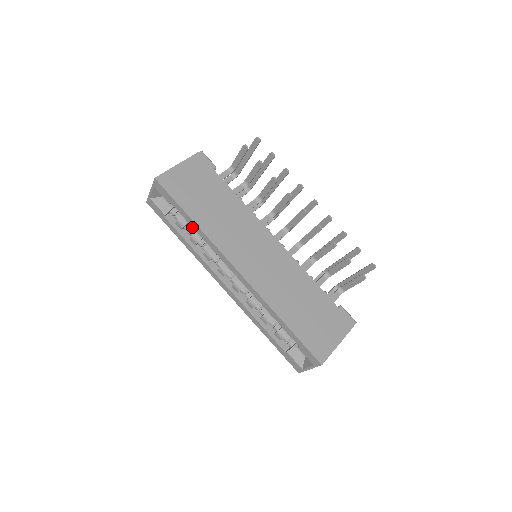
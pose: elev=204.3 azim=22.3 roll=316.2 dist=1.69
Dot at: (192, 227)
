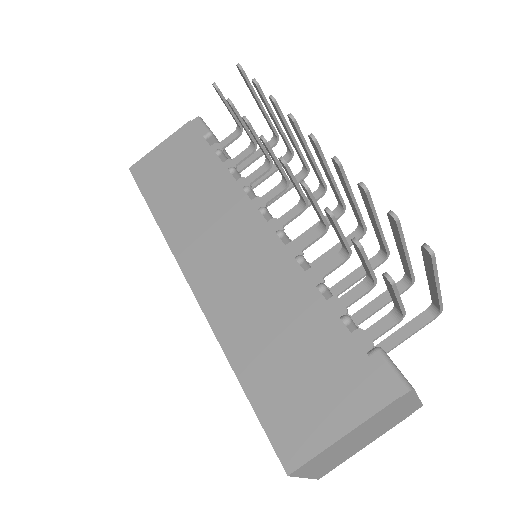
Dot at: occluded
